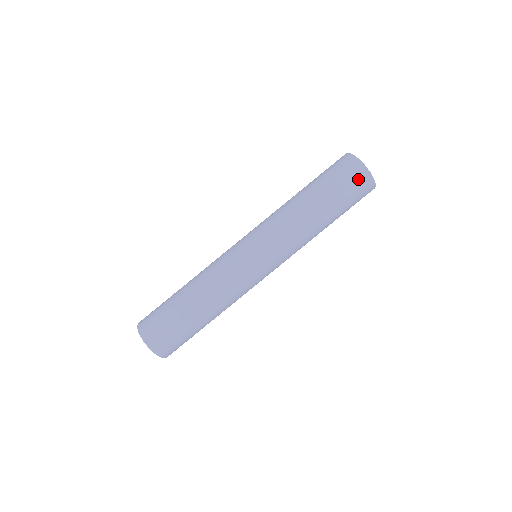
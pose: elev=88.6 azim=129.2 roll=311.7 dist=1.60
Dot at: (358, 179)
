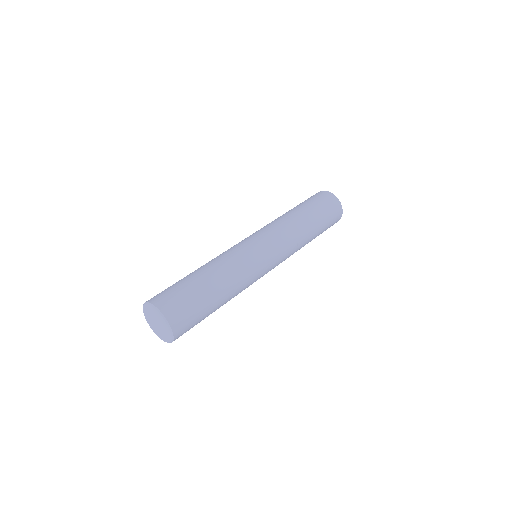
Dot at: (336, 212)
